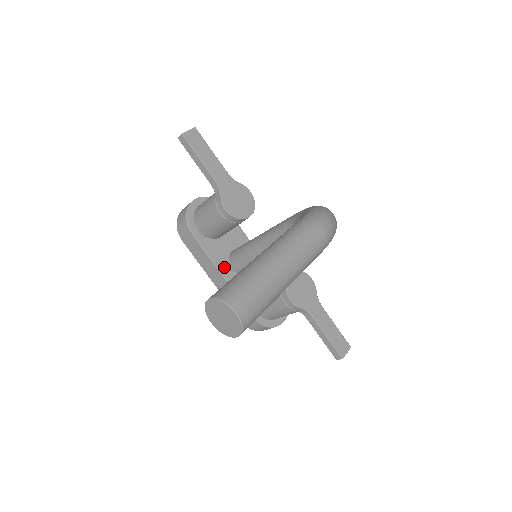
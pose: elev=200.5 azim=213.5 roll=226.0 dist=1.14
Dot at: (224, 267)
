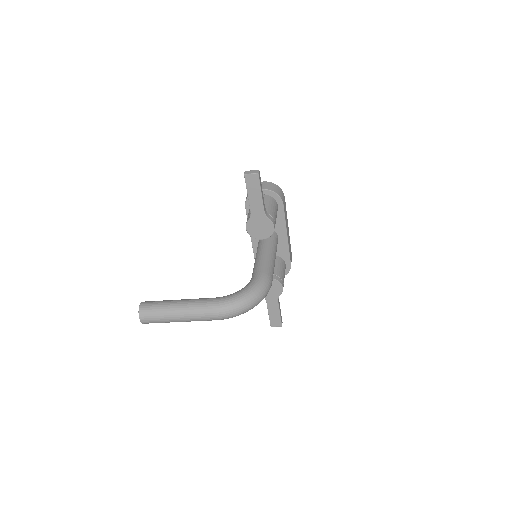
Dot at: occluded
